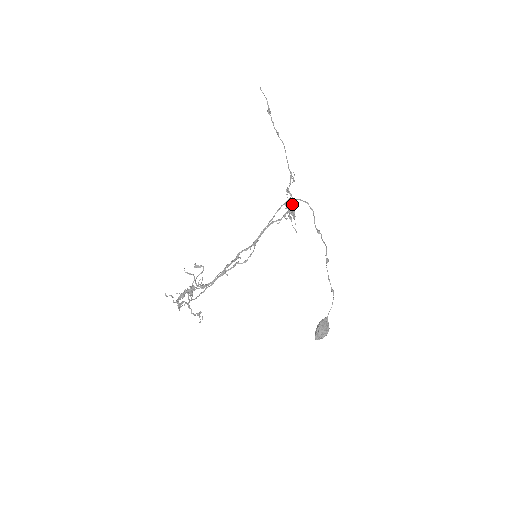
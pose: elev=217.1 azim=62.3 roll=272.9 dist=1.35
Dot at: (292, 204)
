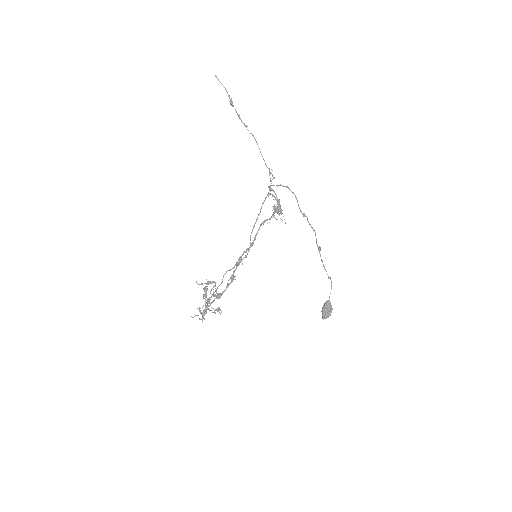
Dot at: (277, 201)
